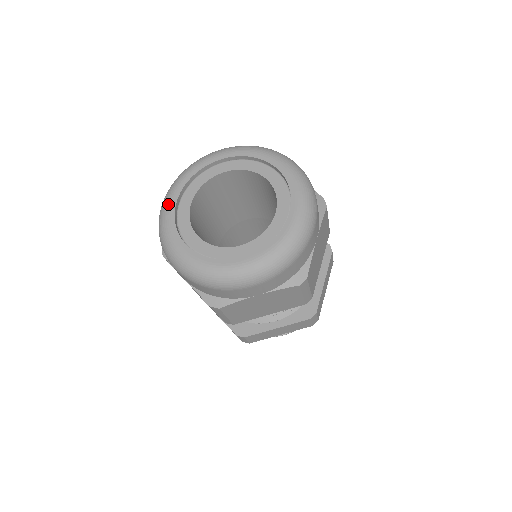
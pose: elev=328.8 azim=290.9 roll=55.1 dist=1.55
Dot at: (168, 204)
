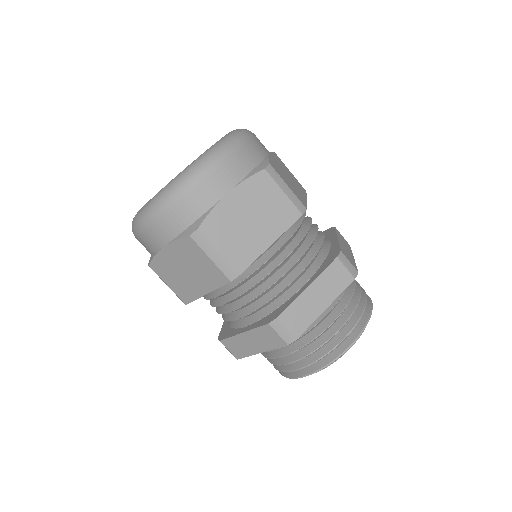
Dot at: occluded
